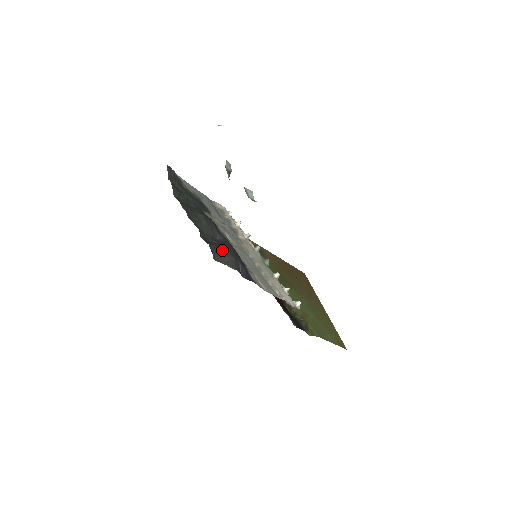
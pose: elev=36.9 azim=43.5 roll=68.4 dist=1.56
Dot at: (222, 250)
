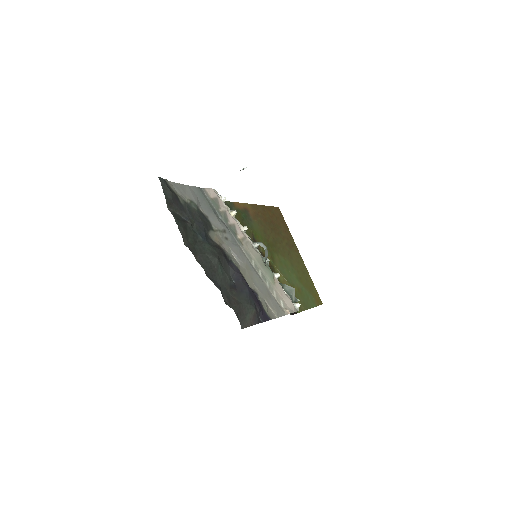
Dot at: (244, 305)
